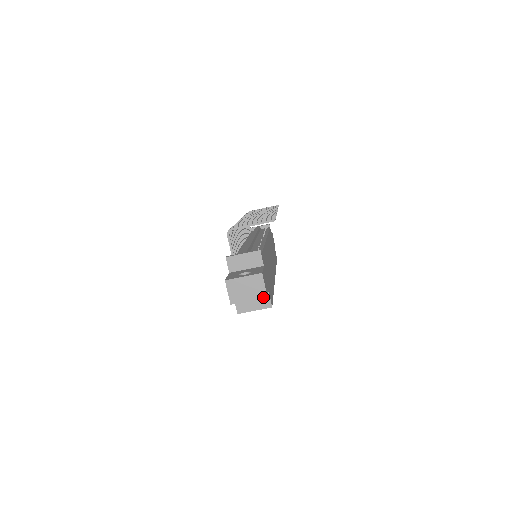
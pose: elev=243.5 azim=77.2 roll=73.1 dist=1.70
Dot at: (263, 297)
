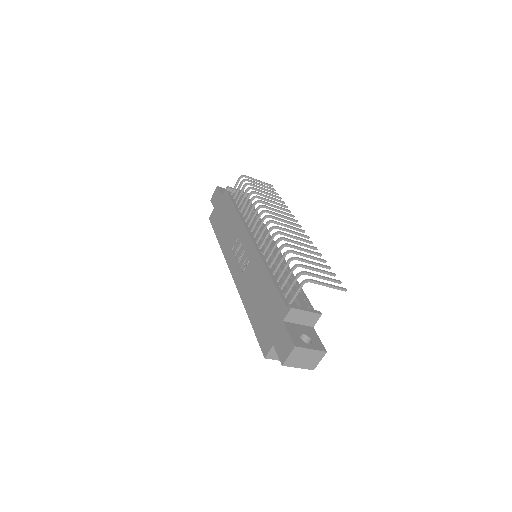
Dot at: (311, 369)
